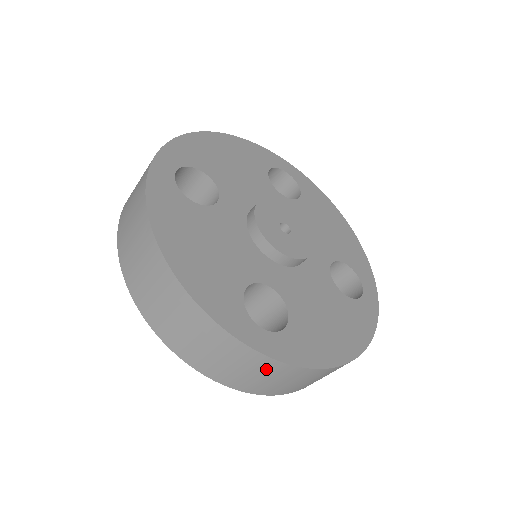
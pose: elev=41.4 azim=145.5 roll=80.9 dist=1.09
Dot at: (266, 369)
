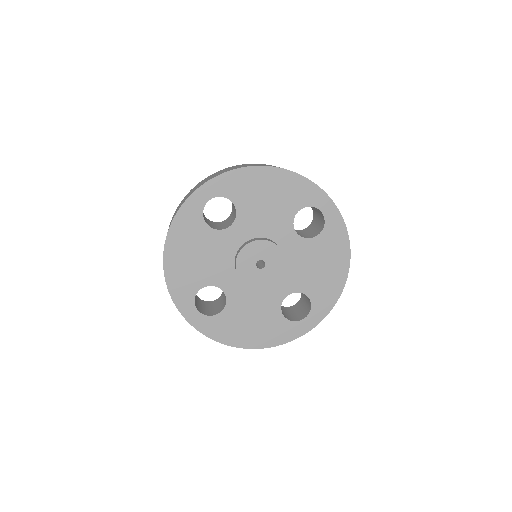
Dot at: occluded
